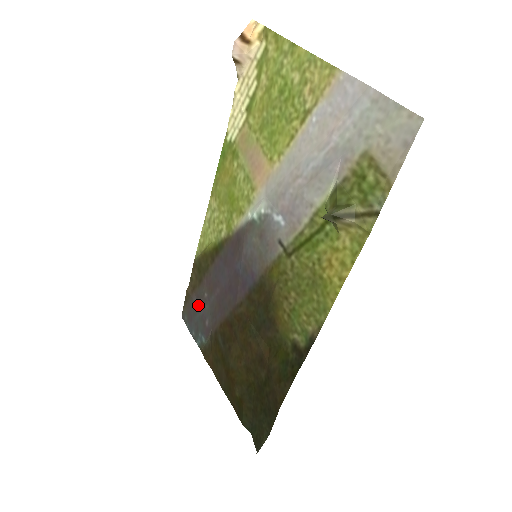
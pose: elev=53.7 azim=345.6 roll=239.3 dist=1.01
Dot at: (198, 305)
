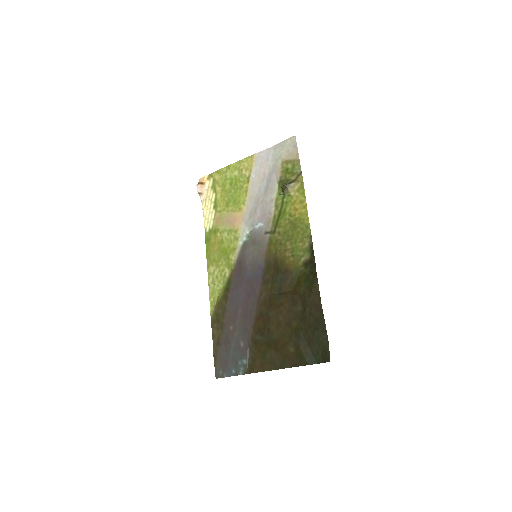
Dot at: (228, 343)
